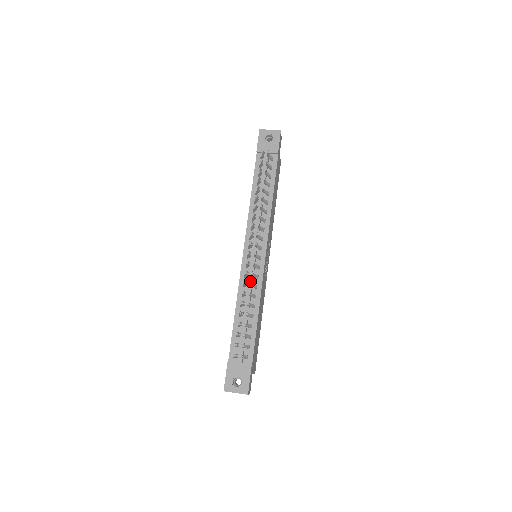
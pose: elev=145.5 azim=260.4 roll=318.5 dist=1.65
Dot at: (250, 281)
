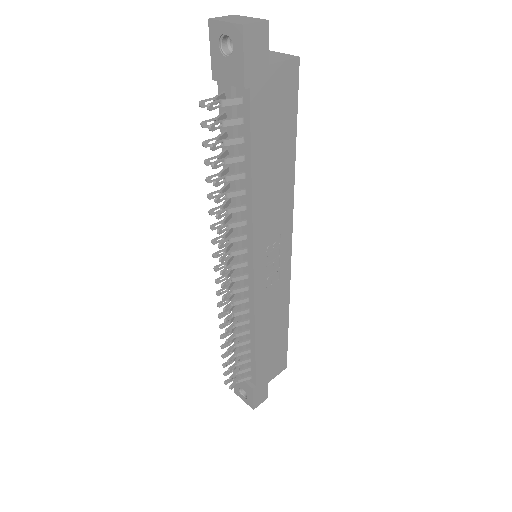
Dot at: occluded
